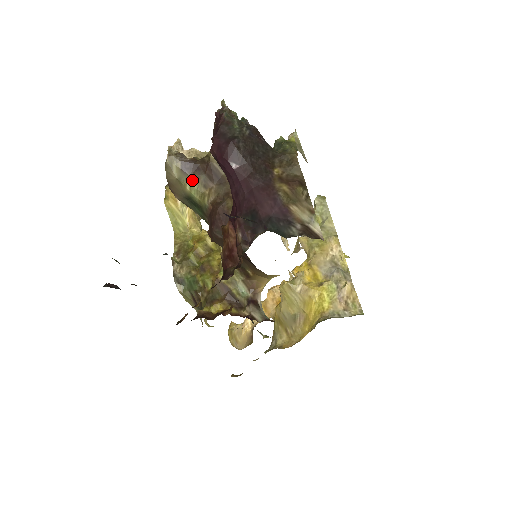
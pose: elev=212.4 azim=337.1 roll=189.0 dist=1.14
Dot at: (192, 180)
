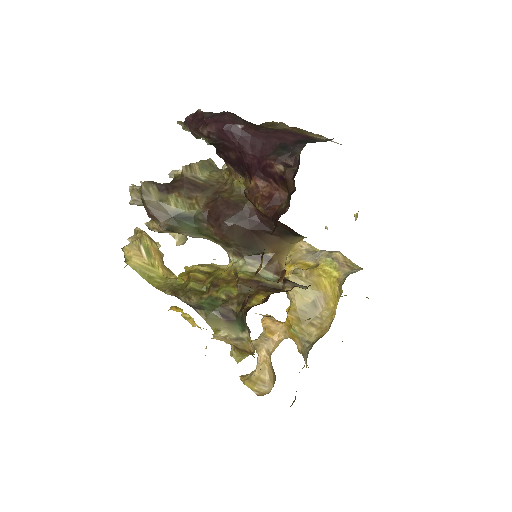
Dot at: (174, 197)
